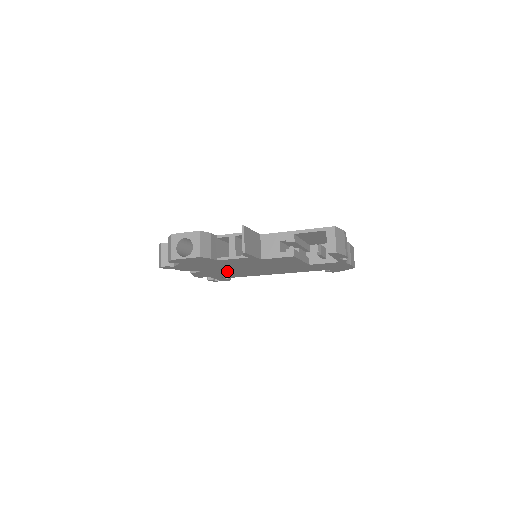
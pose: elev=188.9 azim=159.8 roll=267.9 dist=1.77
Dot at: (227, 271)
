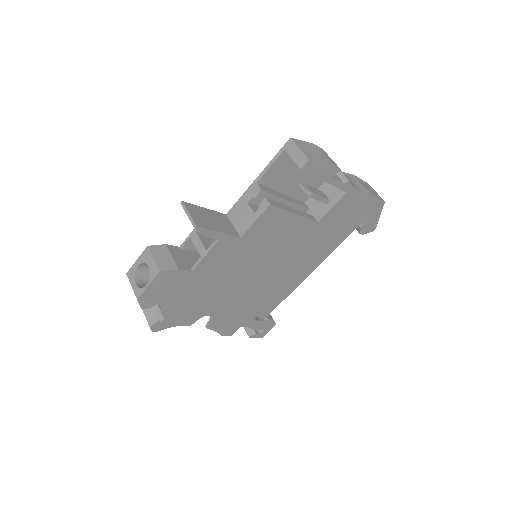
Dot at: (242, 299)
